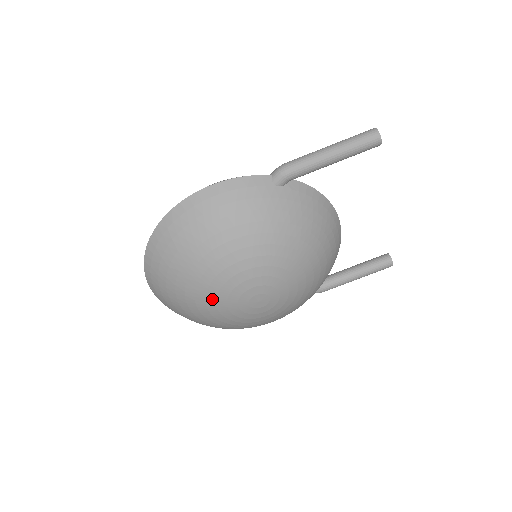
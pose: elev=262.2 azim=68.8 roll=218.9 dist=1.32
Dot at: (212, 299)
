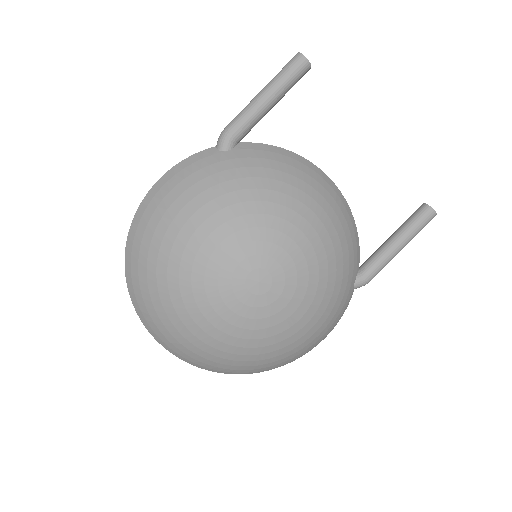
Dot at: (204, 301)
